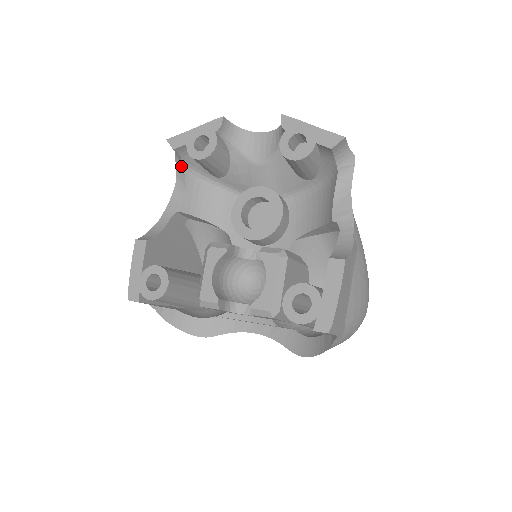
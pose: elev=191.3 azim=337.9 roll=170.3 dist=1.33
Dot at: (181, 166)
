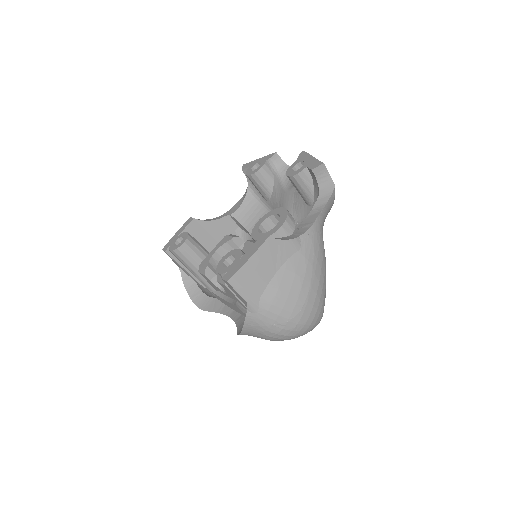
Dot at: (248, 187)
